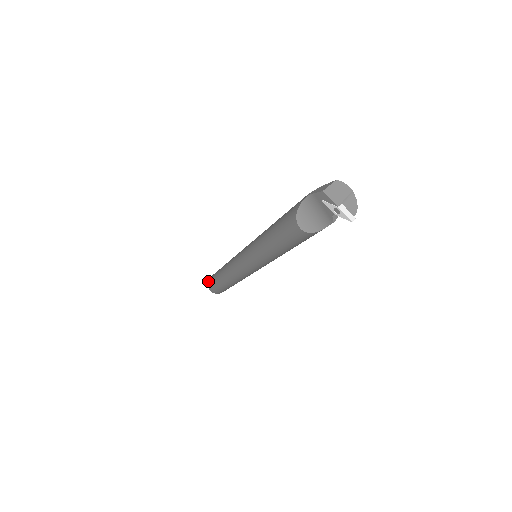
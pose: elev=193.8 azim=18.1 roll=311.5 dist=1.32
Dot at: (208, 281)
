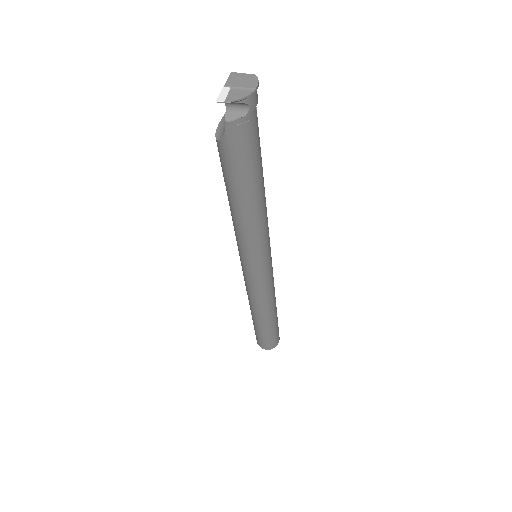
Dot at: occluded
